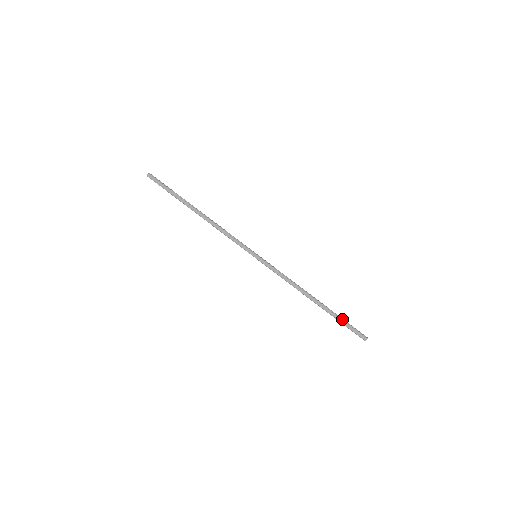
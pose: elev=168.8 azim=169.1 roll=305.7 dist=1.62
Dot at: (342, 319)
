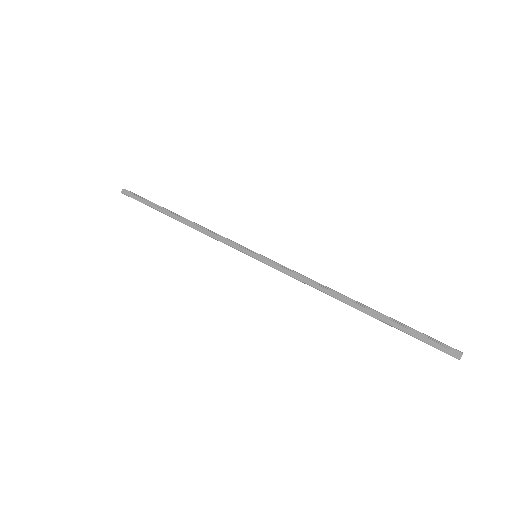
Dot at: (406, 326)
